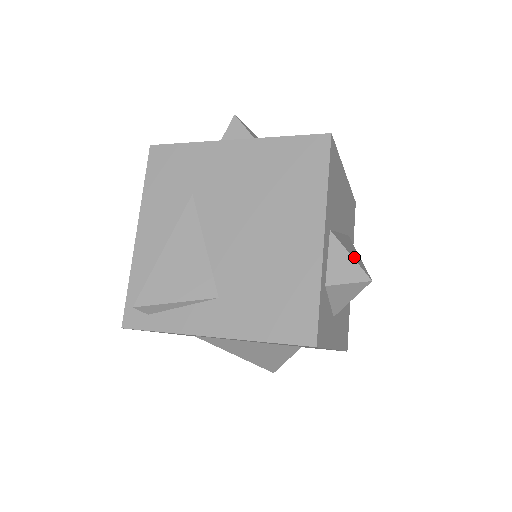
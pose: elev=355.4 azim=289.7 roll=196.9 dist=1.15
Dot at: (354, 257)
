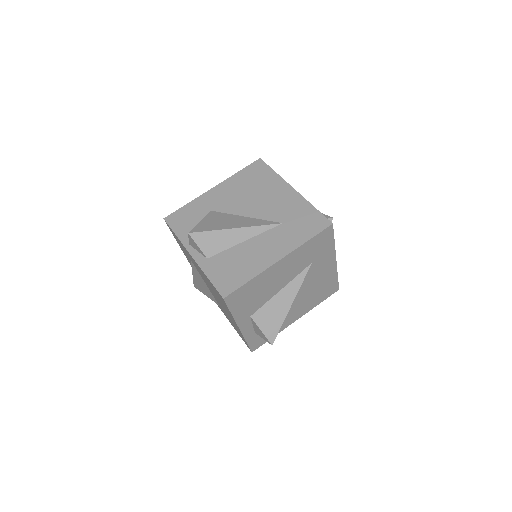
Dot at: (267, 328)
